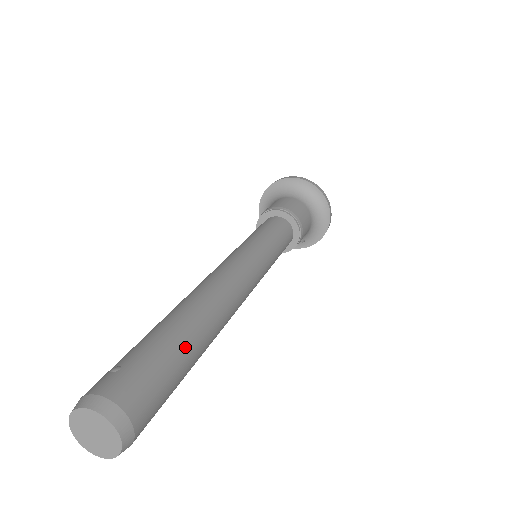
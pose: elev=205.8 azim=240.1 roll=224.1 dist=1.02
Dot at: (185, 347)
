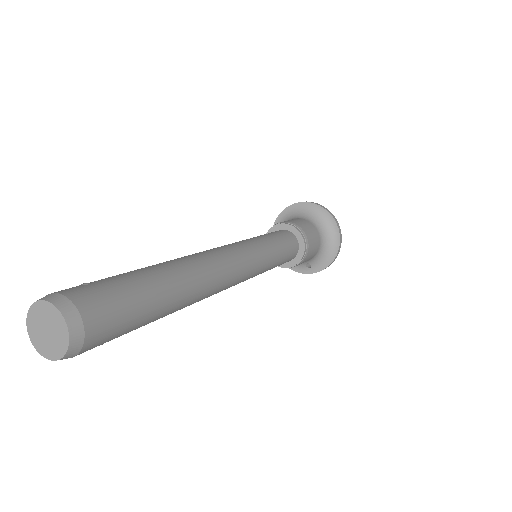
Dot at: (158, 290)
